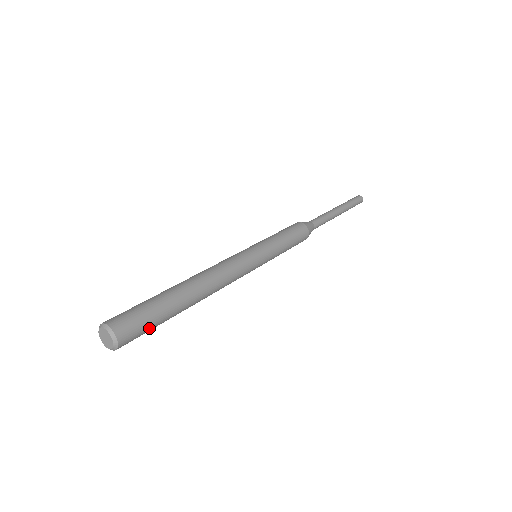
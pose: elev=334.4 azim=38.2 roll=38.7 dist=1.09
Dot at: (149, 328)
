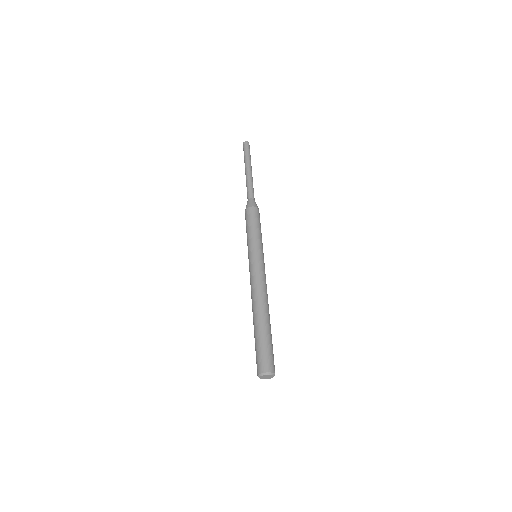
Dot at: (272, 351)
